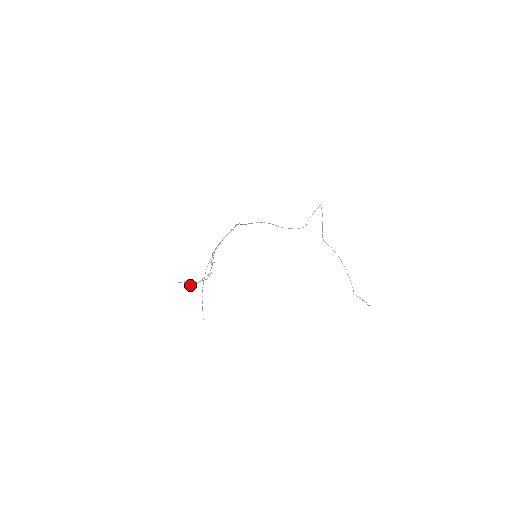
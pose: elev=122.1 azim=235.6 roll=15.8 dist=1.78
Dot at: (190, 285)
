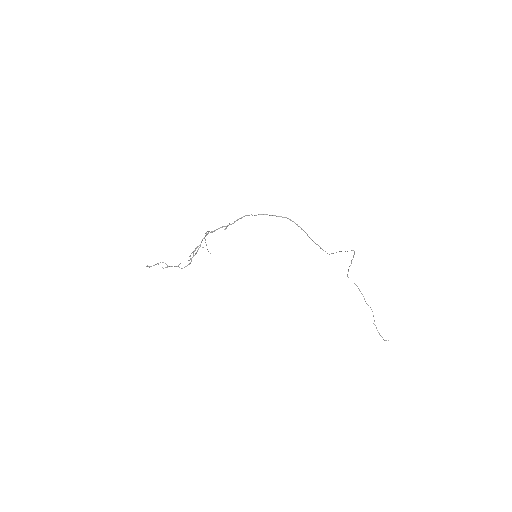
Dot at: (163, 268)
